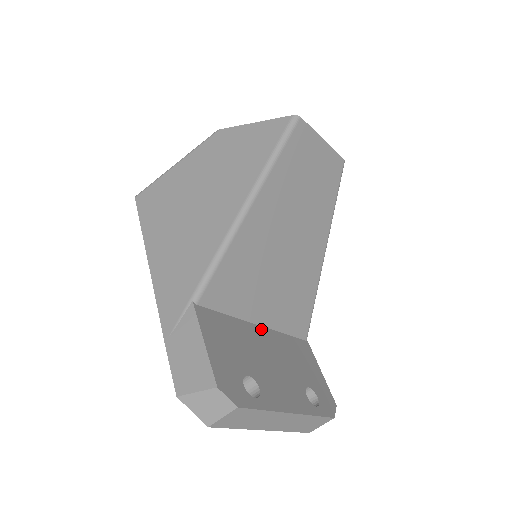
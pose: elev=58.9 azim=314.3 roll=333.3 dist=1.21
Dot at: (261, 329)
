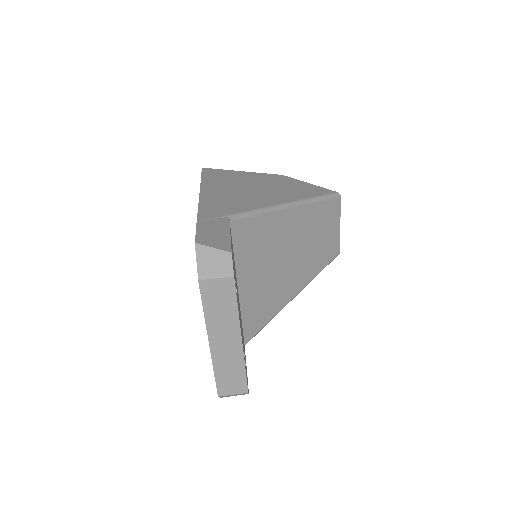
Dot at: (238, 291)
